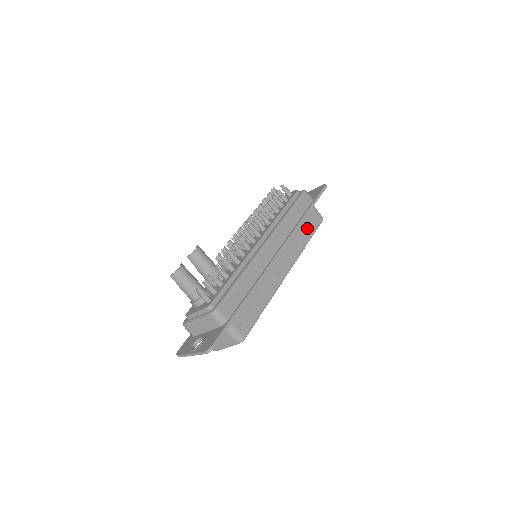
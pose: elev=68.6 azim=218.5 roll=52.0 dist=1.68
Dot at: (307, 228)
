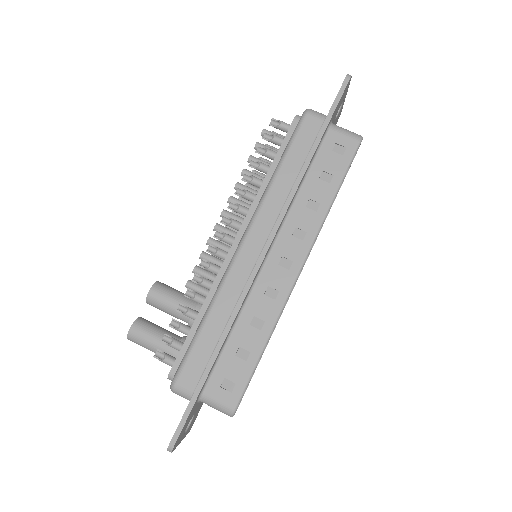
Dot at: (326, 175)
